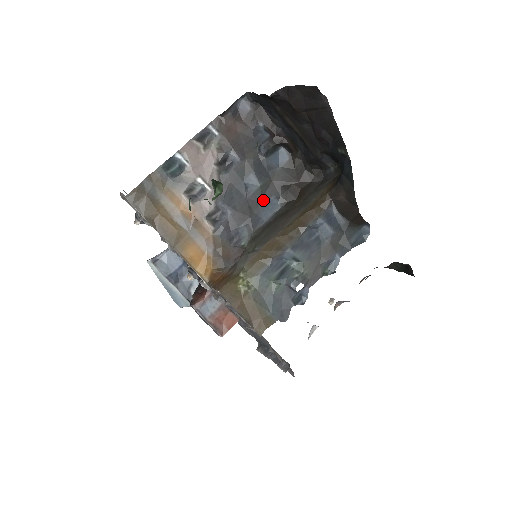
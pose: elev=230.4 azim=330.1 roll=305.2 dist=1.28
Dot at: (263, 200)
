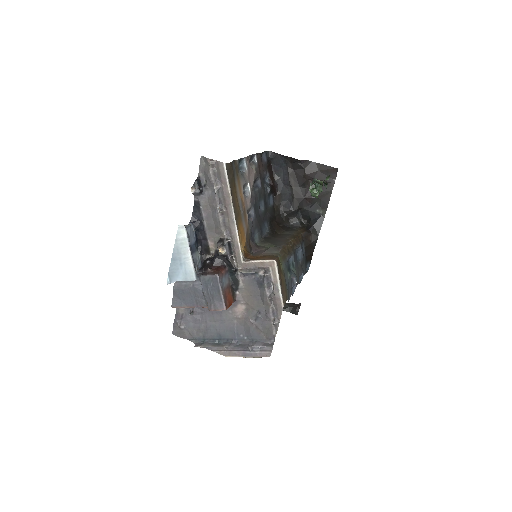
Dot at: (263, 221)
